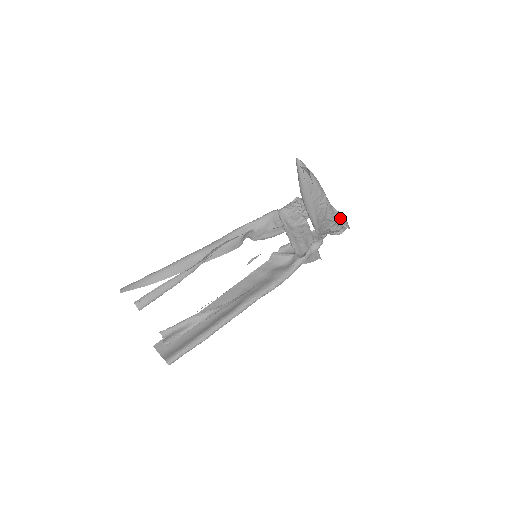
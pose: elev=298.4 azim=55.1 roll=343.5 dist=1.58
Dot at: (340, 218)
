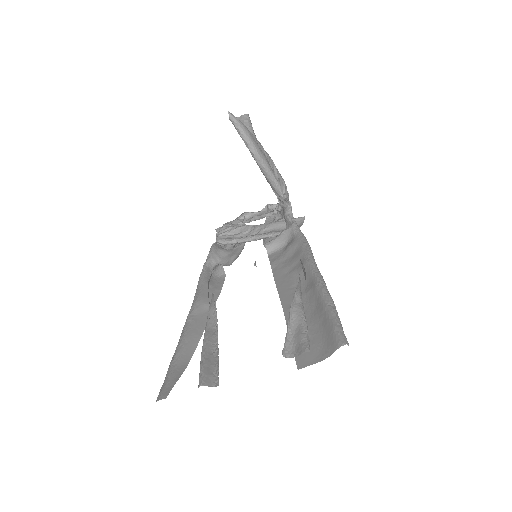
Dot at: (270, 210)
